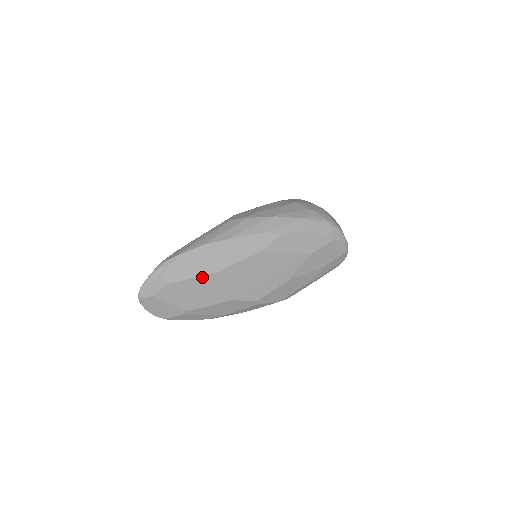
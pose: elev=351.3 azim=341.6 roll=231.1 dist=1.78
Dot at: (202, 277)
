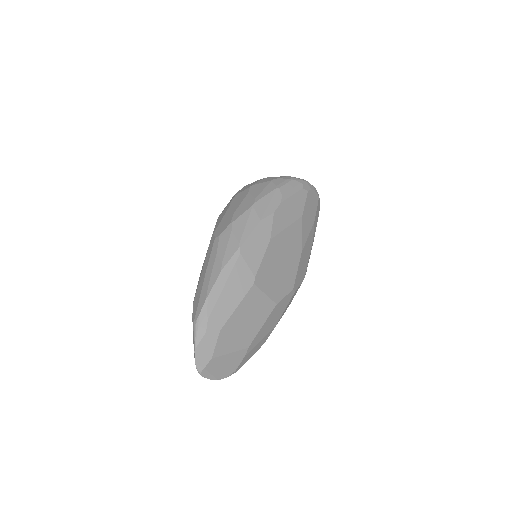
Dot at: (242, 302)
